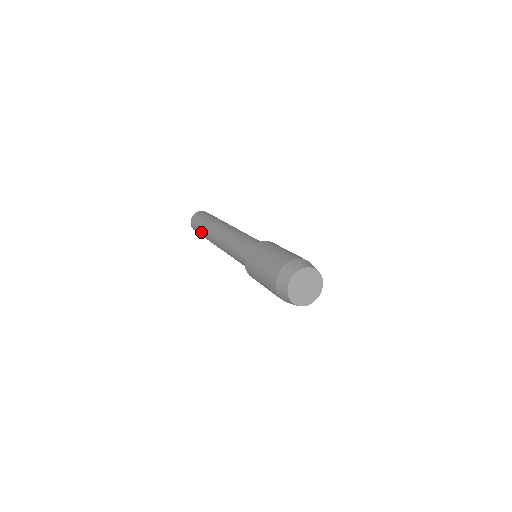
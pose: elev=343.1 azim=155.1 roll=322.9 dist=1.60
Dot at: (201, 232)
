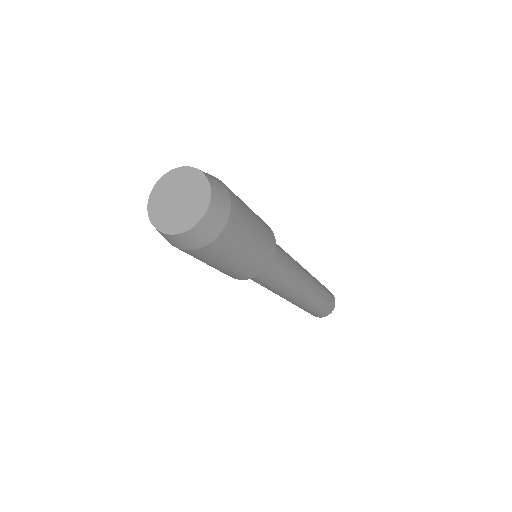
Dot at: occluded
